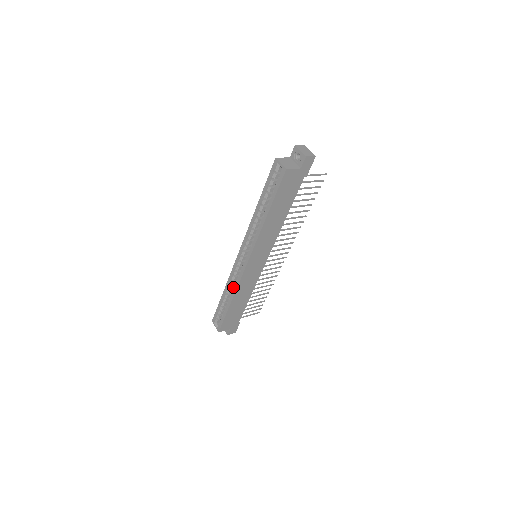
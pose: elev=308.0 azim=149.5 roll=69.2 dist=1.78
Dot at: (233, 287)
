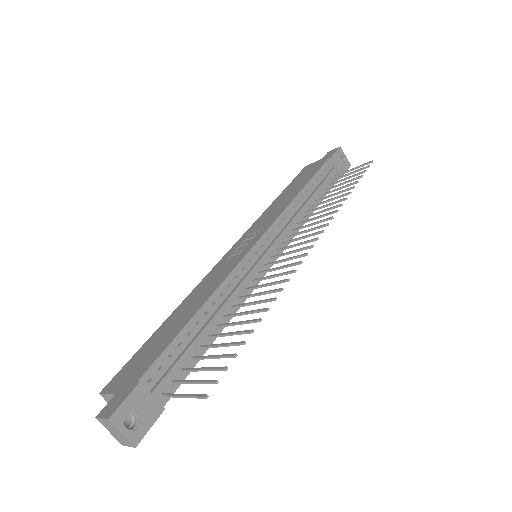
Dot at: occluded
